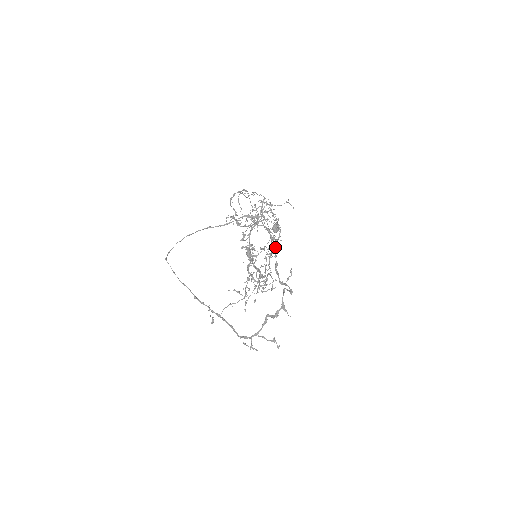
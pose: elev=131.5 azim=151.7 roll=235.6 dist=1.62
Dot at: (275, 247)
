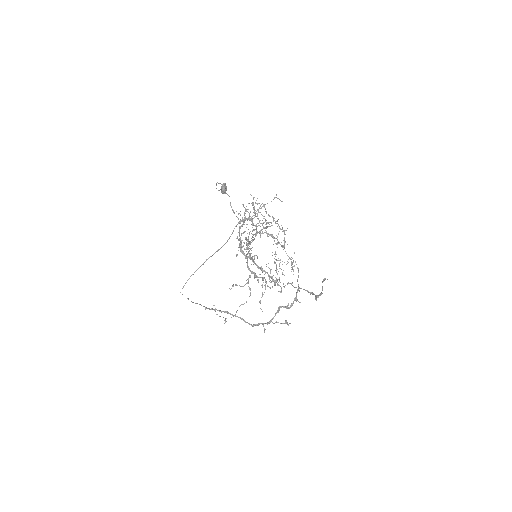
Dot at: (288, 256)
